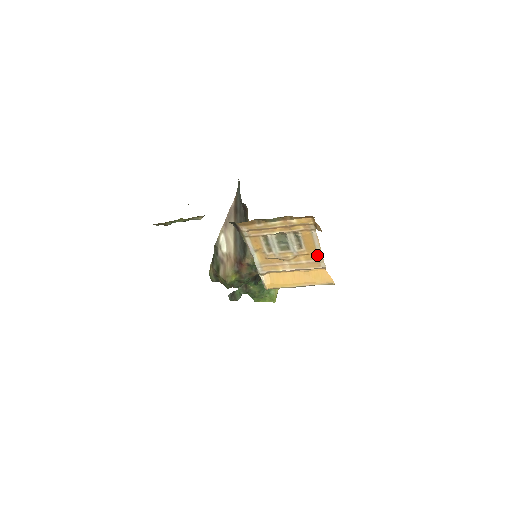
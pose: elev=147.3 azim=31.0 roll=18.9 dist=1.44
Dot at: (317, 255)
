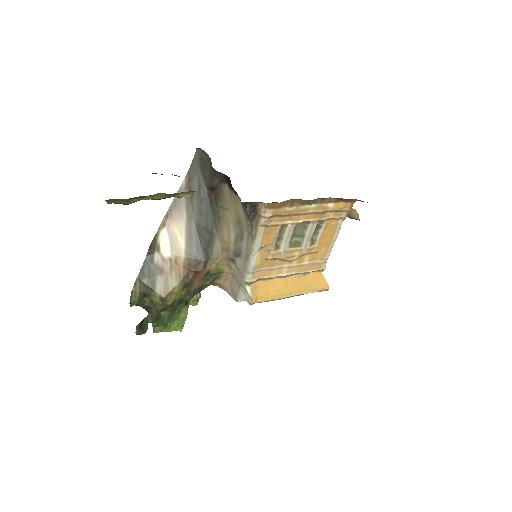
Dot at: (325, 253)
